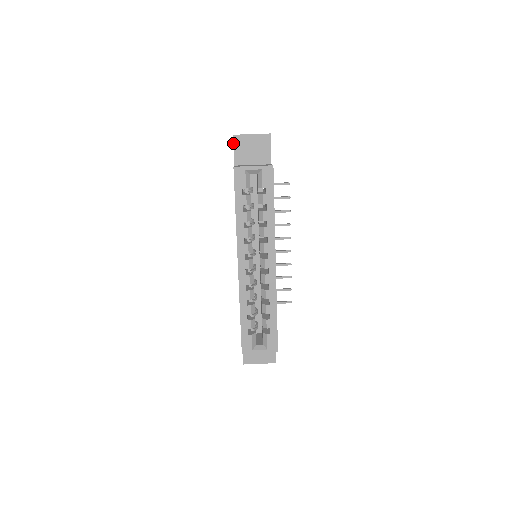
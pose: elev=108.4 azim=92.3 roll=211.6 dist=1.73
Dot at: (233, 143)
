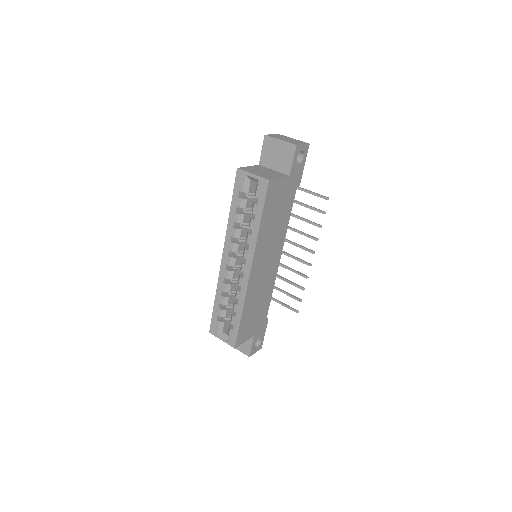
Dot at: (263, 143)
